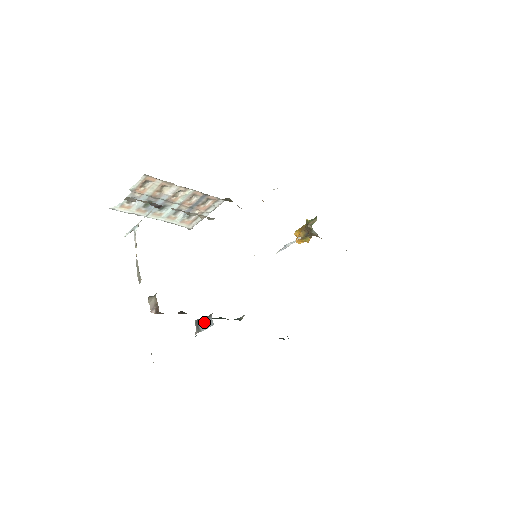
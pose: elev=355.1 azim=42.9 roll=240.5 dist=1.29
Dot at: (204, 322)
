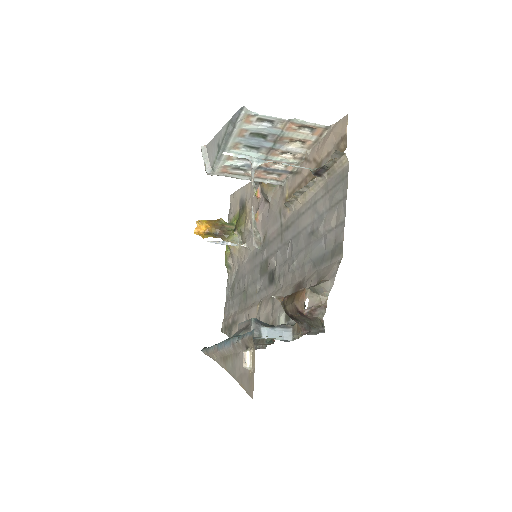
Dot at: (273, 329)
